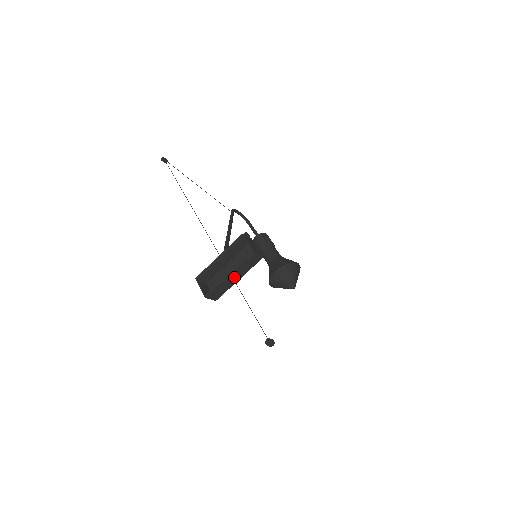
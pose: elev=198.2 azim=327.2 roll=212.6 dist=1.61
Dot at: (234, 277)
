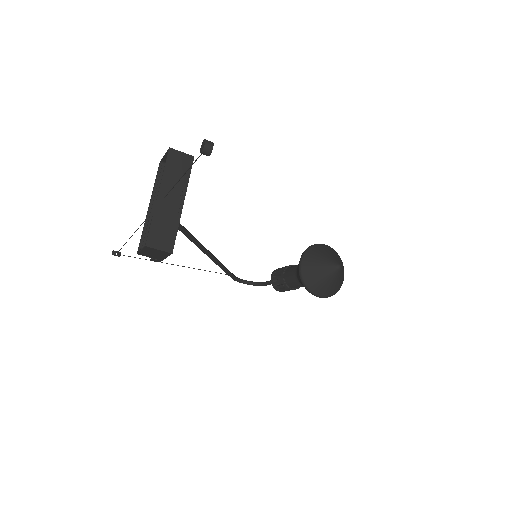
Dot at: (170, 199)
